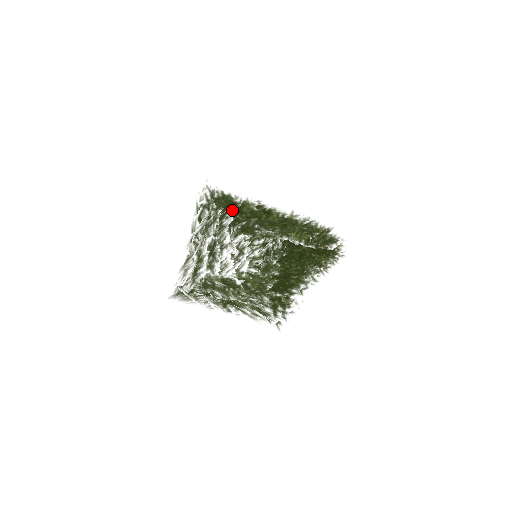
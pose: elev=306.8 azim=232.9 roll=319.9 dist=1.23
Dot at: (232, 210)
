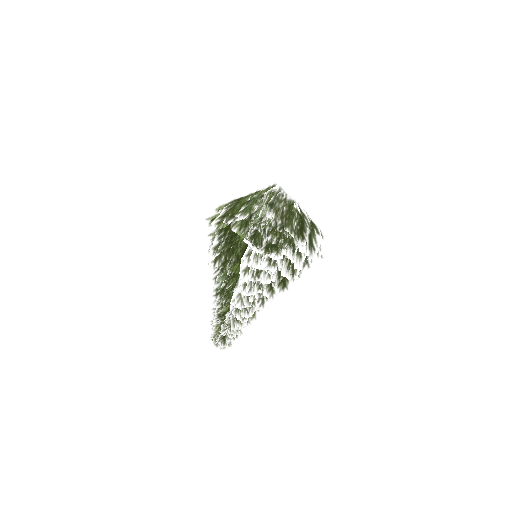
Dot at: (248, 245)
